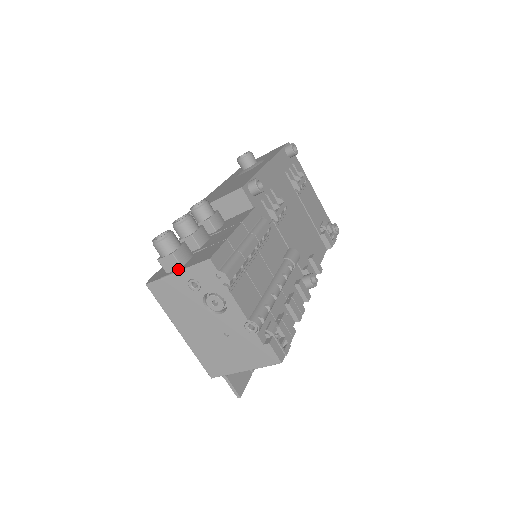
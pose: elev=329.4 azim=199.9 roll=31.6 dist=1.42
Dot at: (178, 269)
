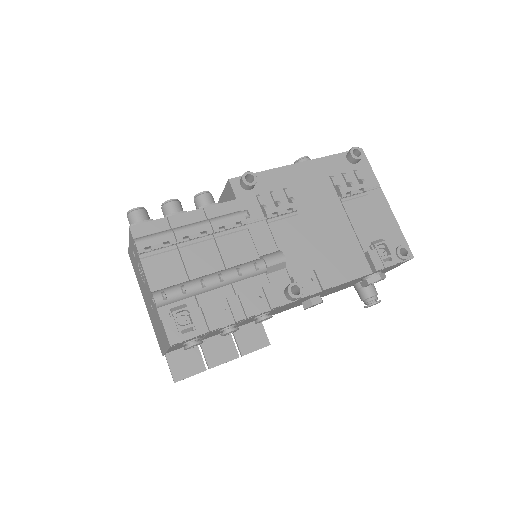
Dot at: occluded
